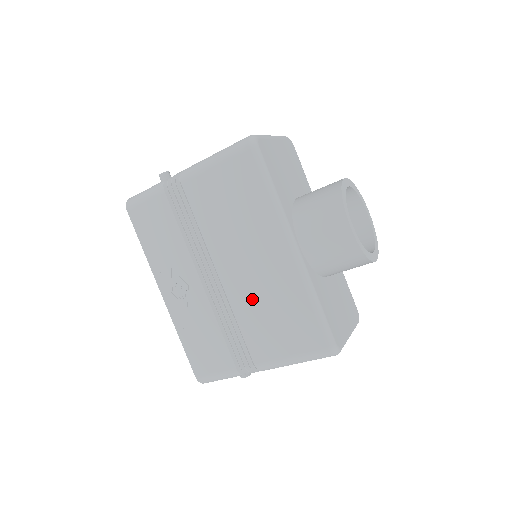
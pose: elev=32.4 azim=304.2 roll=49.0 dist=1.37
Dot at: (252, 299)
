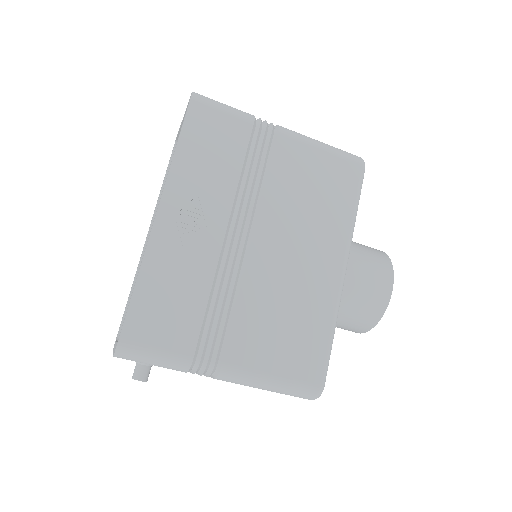
Dot at: (273, 290)
